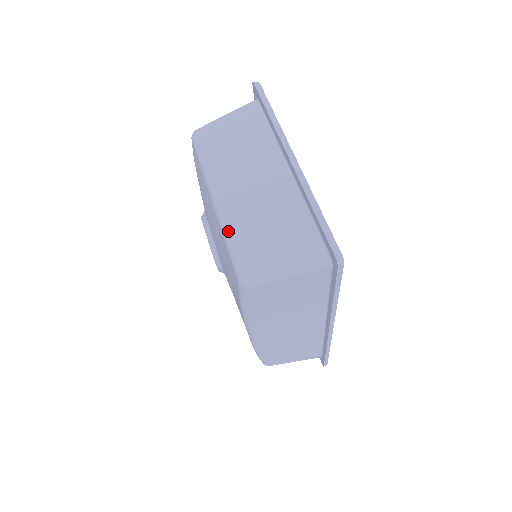
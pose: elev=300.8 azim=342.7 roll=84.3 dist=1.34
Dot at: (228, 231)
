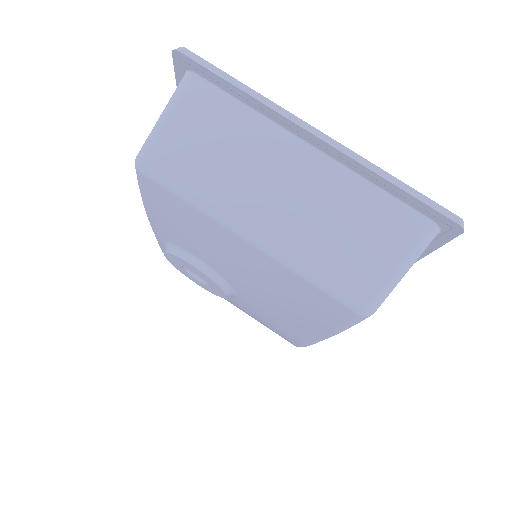
Dot at: (303, 266)
